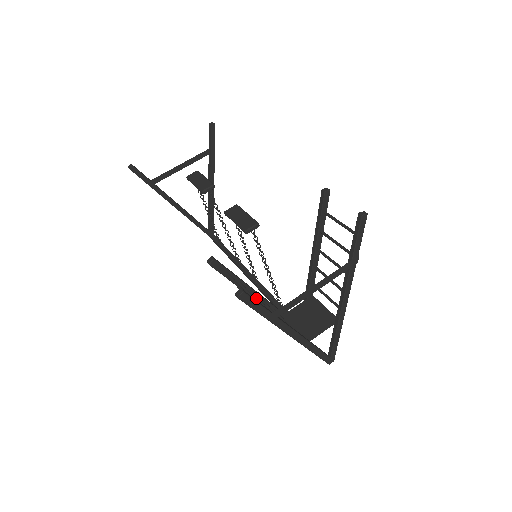
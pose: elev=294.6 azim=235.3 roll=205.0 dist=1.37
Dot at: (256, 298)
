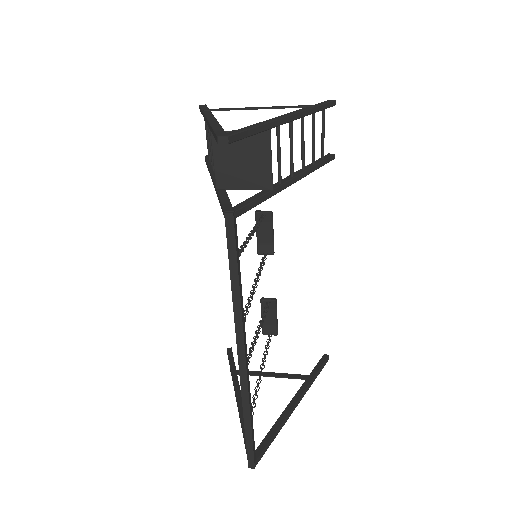
Dot at: (212, 159)
